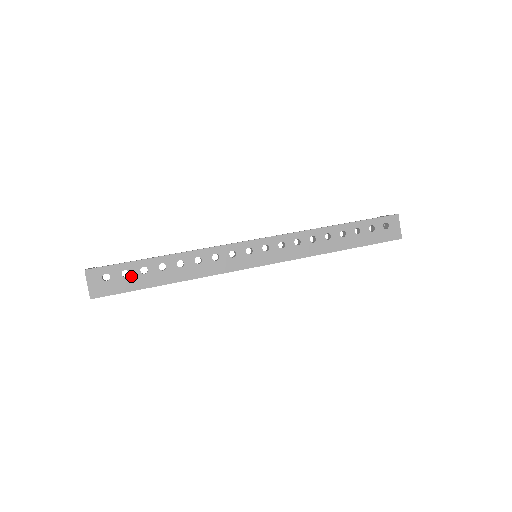
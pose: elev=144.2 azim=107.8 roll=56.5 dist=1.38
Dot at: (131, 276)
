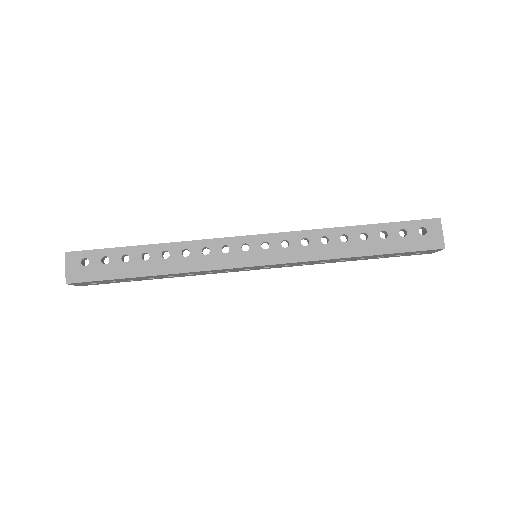
Dot at: (111, 263)
